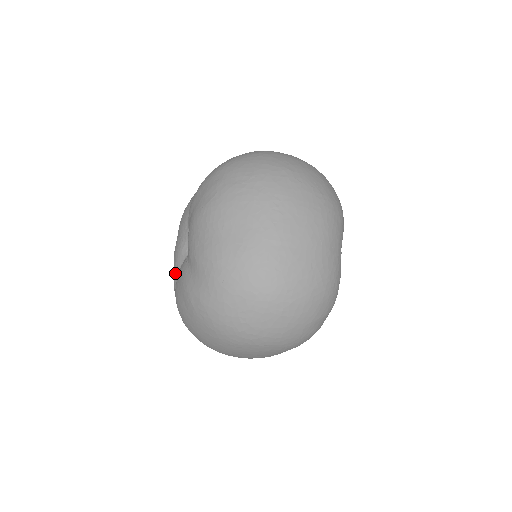
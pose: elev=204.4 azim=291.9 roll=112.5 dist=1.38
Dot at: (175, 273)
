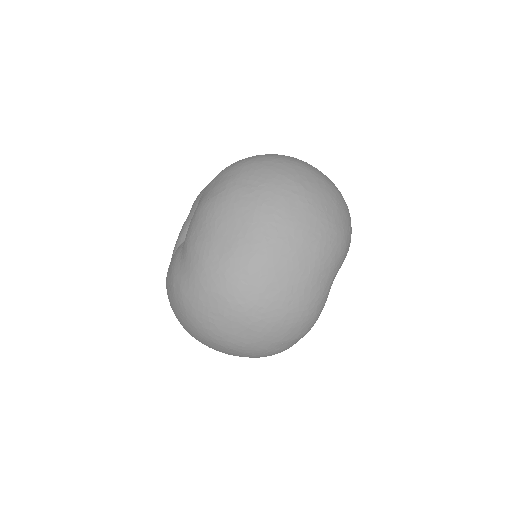
Dot at: (174, 249)
